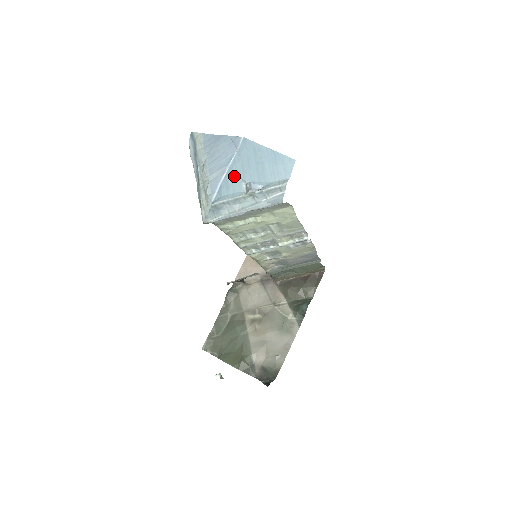
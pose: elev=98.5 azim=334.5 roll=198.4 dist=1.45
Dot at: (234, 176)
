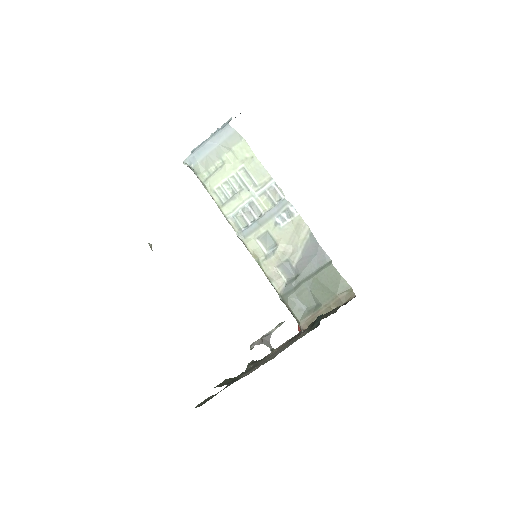
Dot at: occluded
